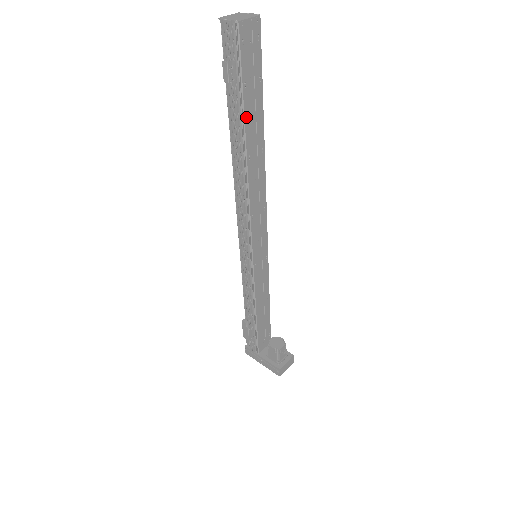
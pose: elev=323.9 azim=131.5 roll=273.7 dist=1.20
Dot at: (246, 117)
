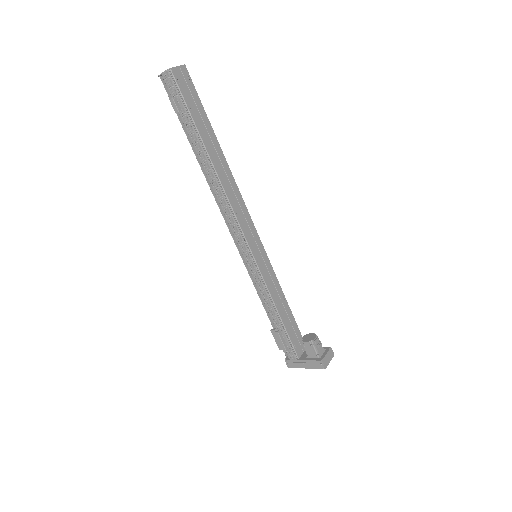
Dot at: (201, 134)
